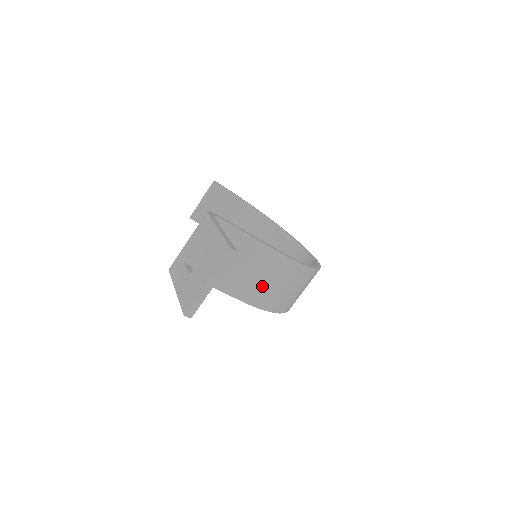
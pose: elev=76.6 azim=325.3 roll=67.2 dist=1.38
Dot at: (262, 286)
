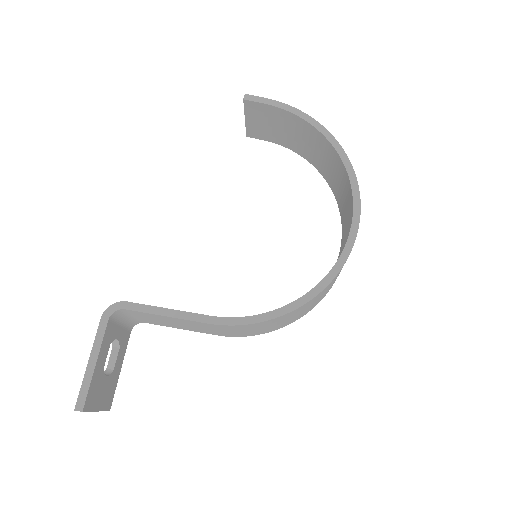
Dot at: (223, 332)
